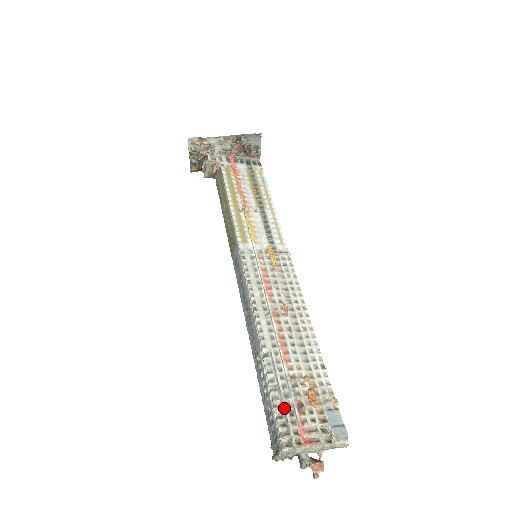
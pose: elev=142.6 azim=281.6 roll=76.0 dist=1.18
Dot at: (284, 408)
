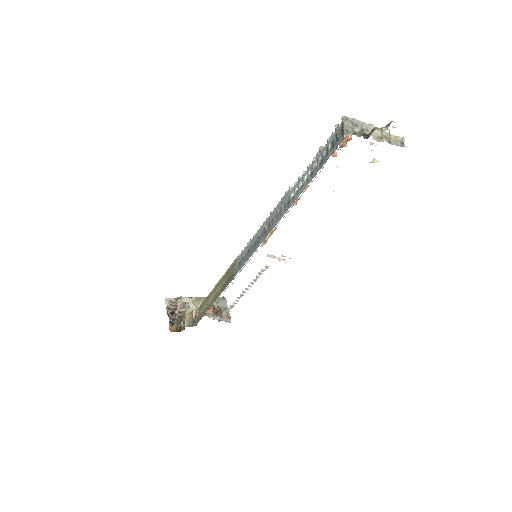
Dot at: occluded
